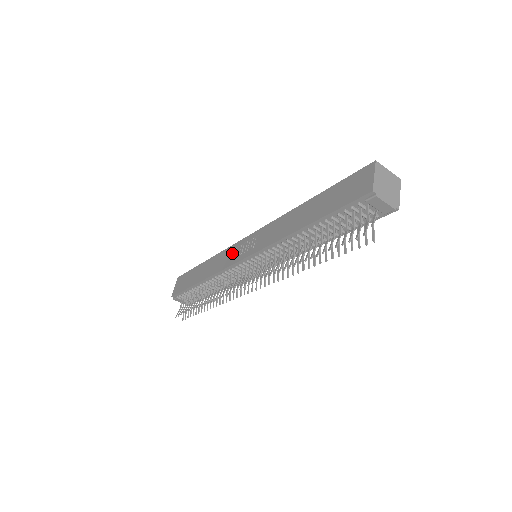
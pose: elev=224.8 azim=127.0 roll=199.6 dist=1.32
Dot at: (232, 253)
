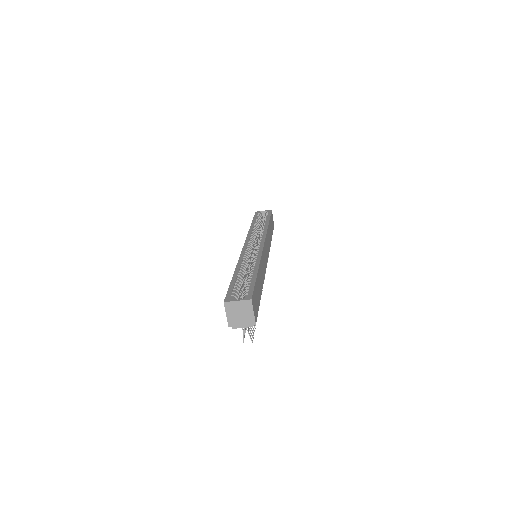
Dot at: occluded
